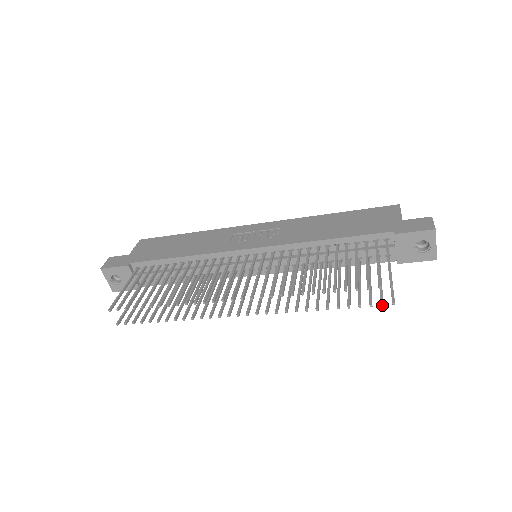
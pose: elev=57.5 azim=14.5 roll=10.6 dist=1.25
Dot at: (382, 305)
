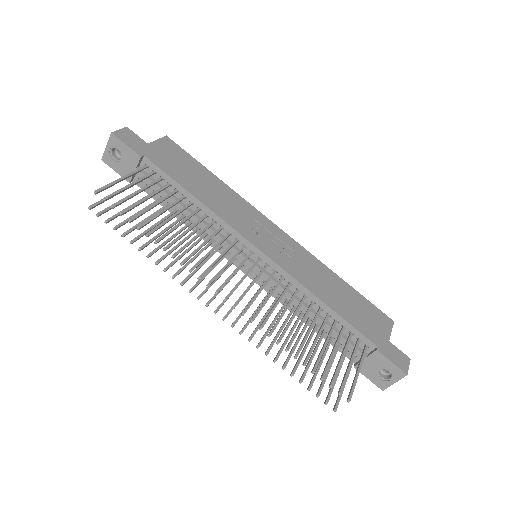
Dot at: (326, 404)
